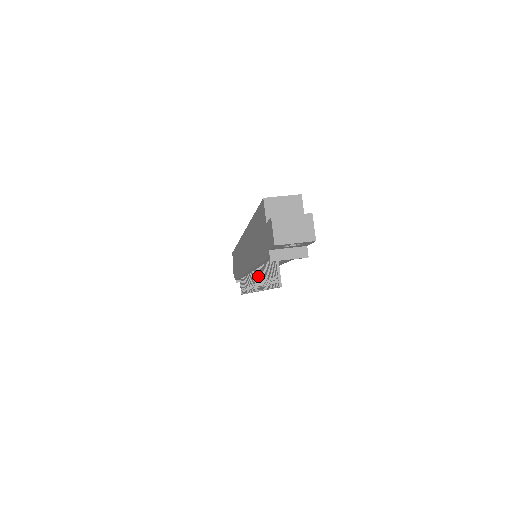
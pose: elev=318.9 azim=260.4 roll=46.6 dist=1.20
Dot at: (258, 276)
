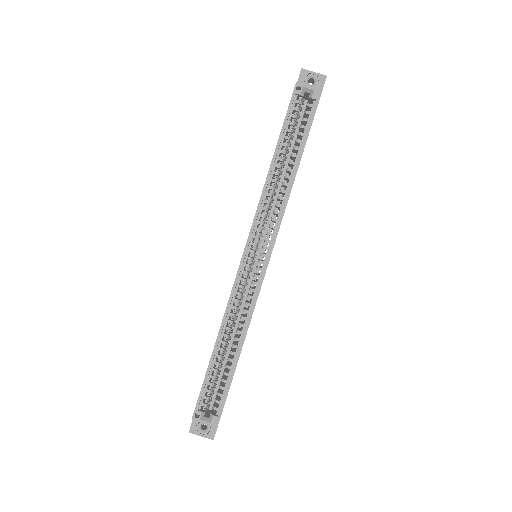
Dot at: occluded
